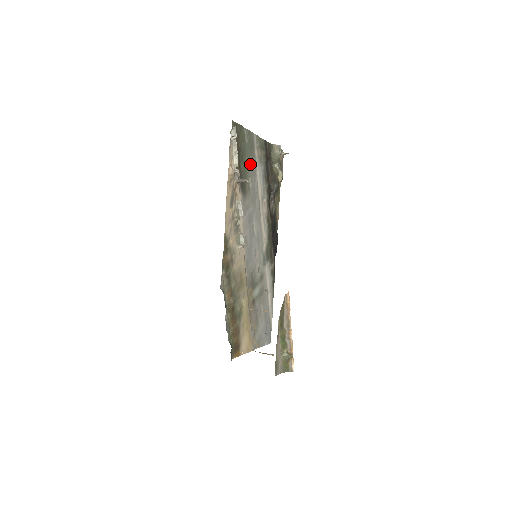
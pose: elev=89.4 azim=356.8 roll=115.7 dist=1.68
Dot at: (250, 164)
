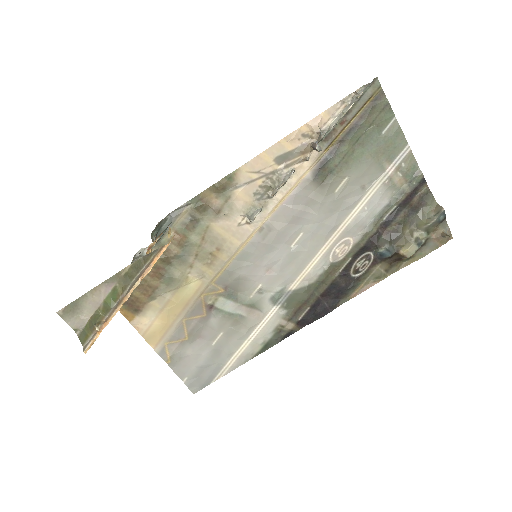
Dot at: (364, 166)
